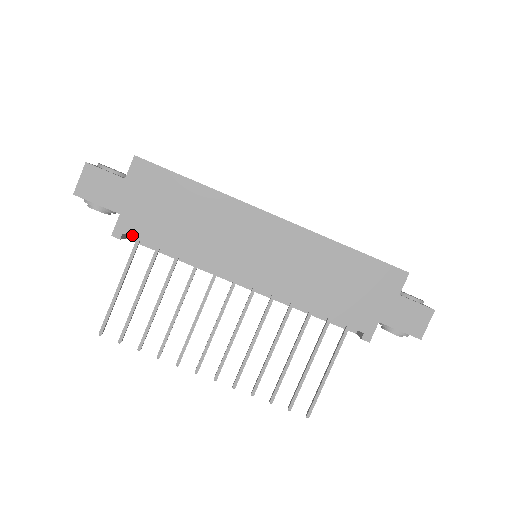
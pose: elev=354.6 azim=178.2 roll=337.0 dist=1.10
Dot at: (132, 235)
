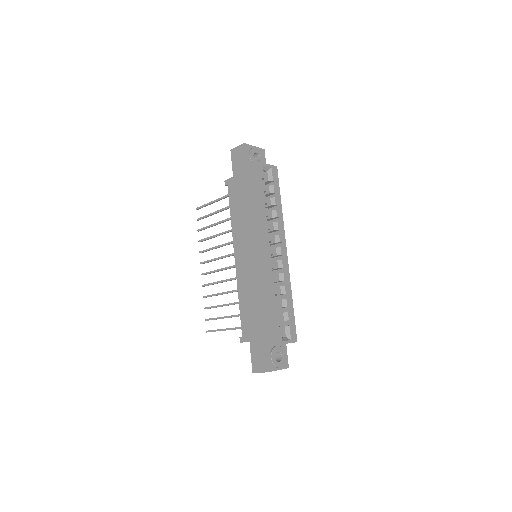
Dot at: (229, 189)
